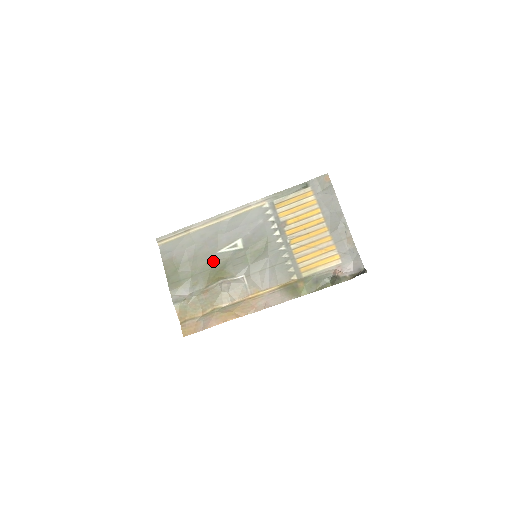
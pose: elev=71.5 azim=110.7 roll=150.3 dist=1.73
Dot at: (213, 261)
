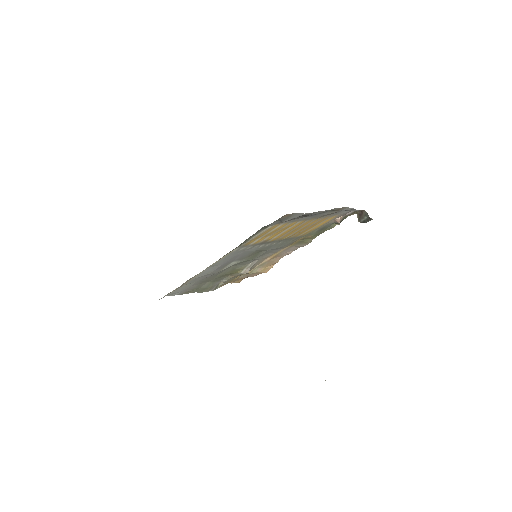
Dot at: (221, 274)
